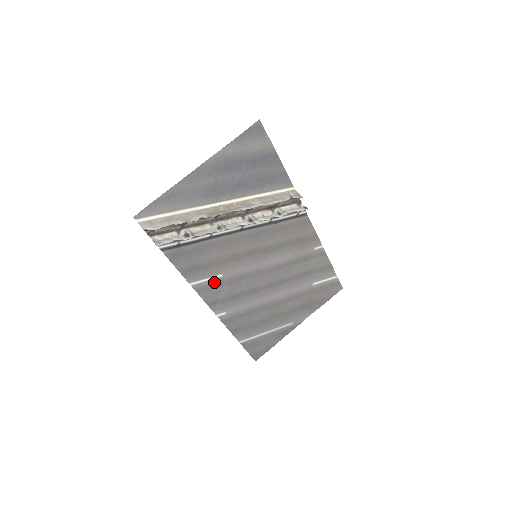
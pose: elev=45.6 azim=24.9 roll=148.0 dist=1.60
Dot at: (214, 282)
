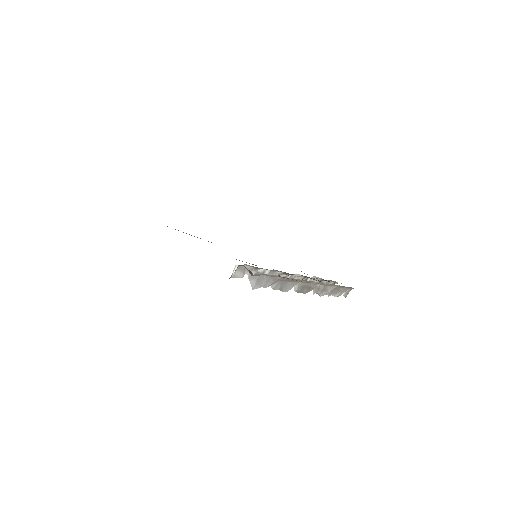
Dot at: occluded
